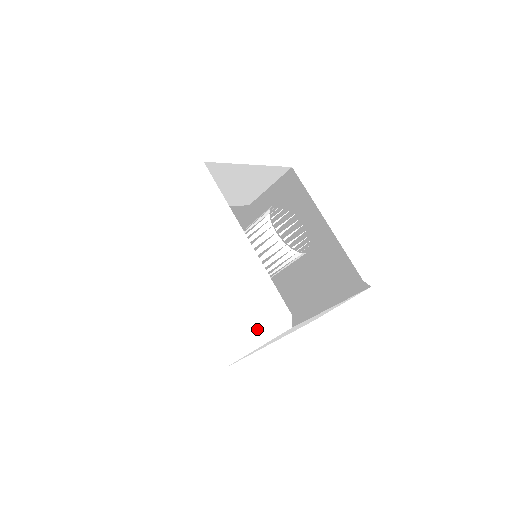
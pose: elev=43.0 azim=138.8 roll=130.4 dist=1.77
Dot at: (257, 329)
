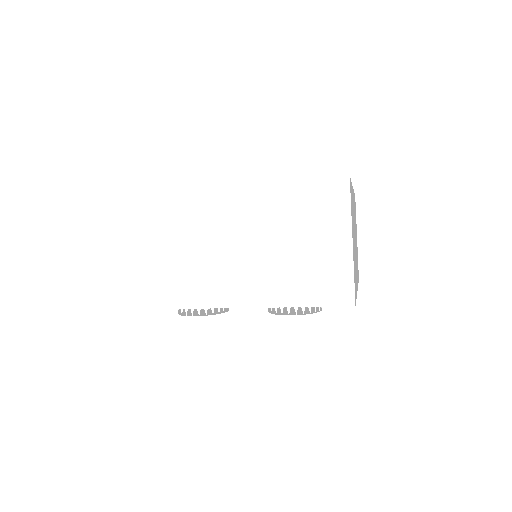
Dot at: occluded
